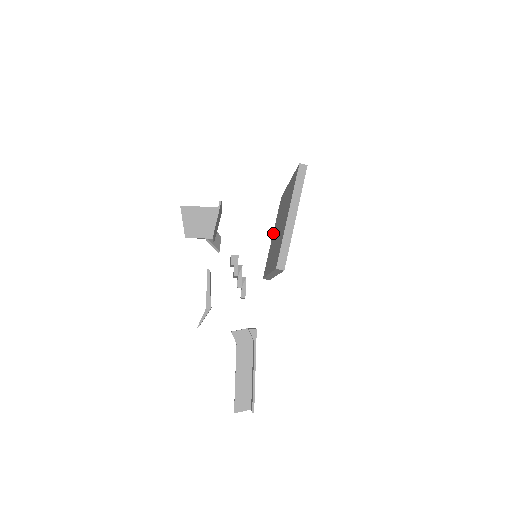
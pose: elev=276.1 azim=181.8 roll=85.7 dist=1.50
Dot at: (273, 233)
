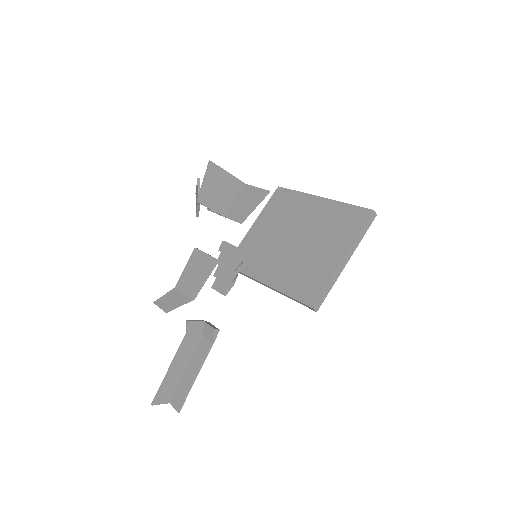
Dot at: (258, 223)
